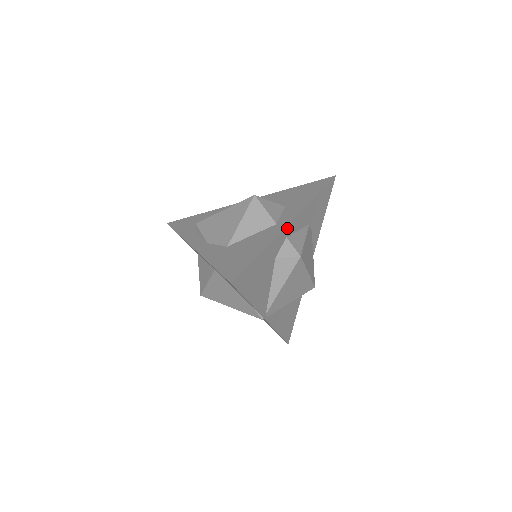
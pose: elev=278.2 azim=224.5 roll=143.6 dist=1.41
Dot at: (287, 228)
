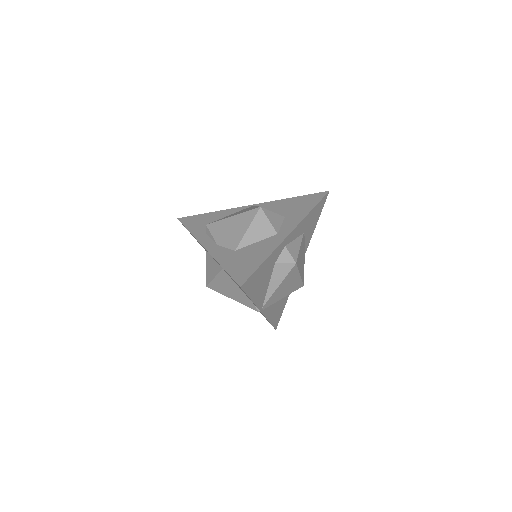
Dot at: (286, 239)
